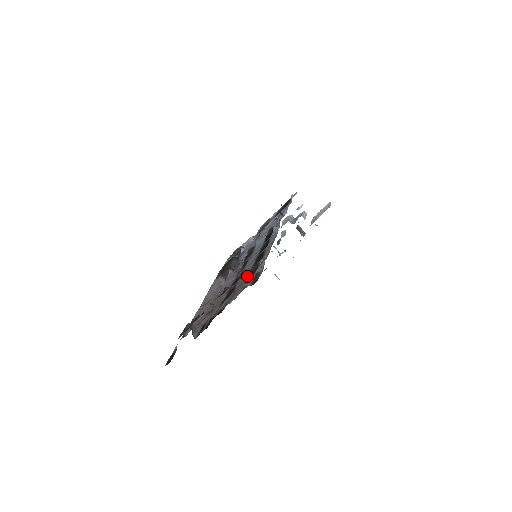
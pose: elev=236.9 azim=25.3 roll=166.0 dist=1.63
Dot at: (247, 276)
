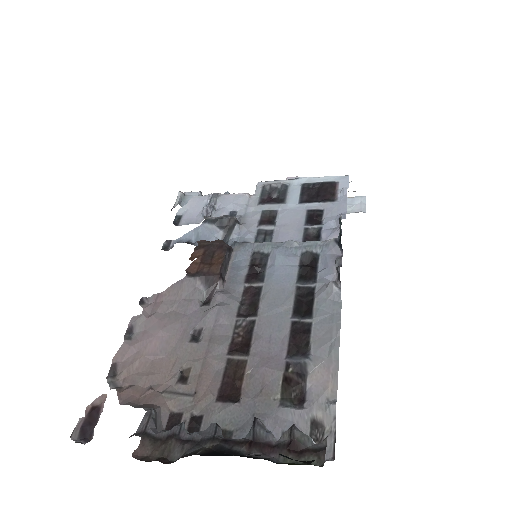
Dot at: (281, 381)
